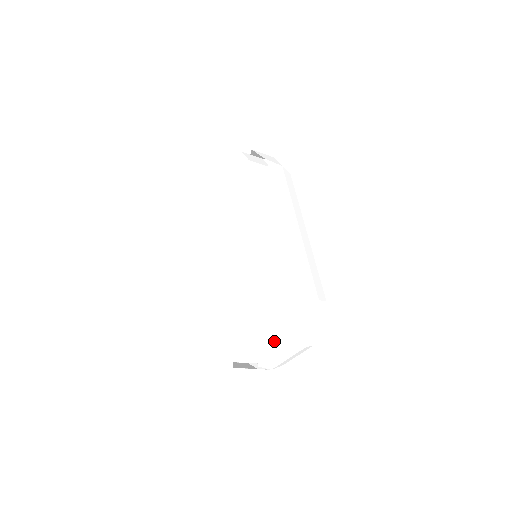
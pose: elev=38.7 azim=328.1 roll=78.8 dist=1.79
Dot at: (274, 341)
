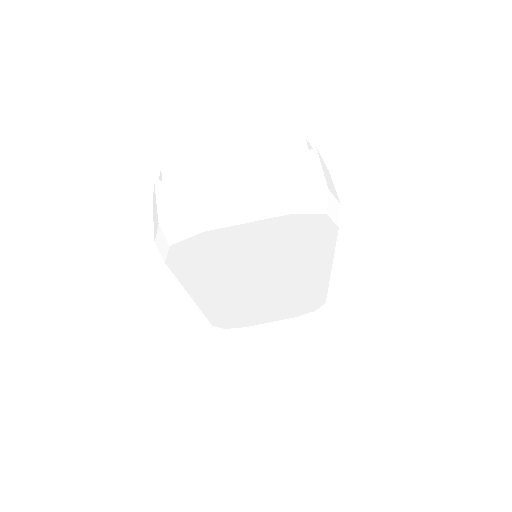
Dot at: (275, 149)
